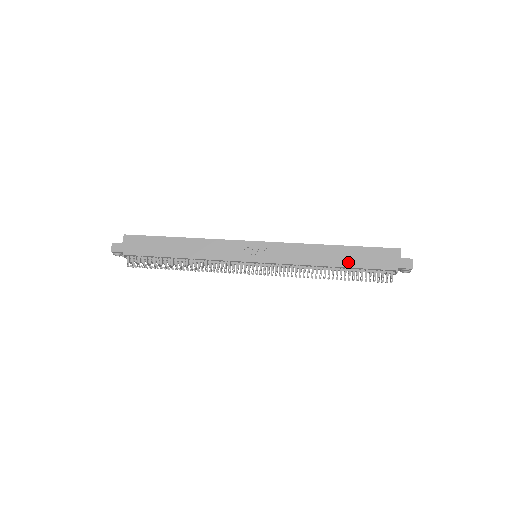
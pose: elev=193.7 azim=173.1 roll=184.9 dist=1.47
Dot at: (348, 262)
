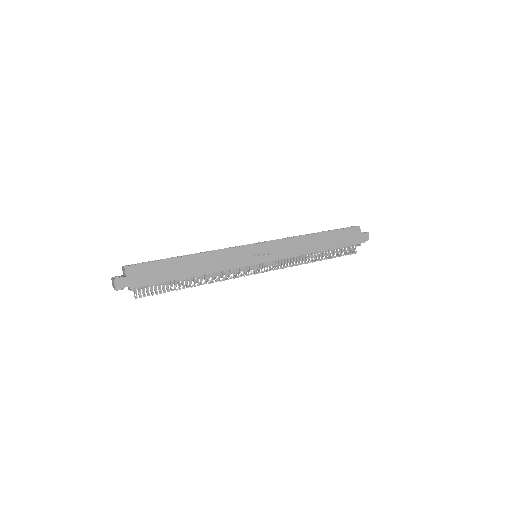
Dot at: (329, 245)
